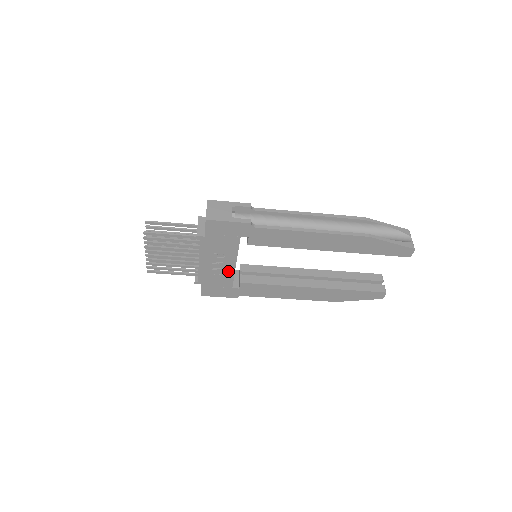
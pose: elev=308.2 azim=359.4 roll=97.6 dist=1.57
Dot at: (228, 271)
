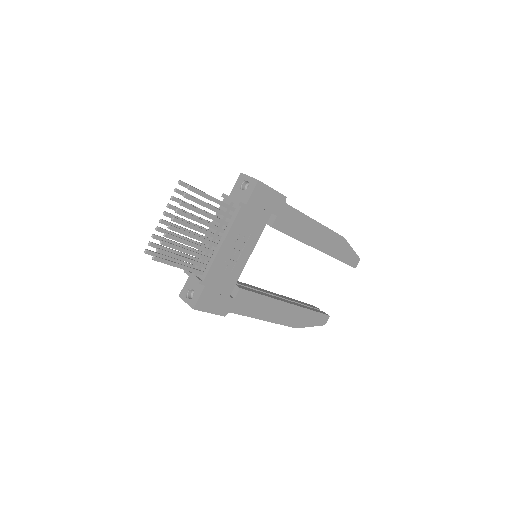
Dot at: (239, 266)
